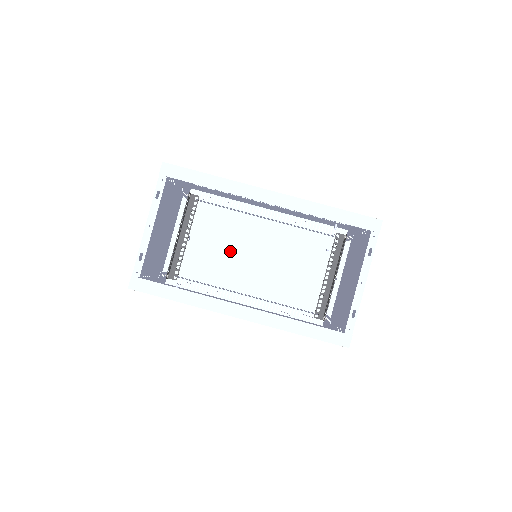
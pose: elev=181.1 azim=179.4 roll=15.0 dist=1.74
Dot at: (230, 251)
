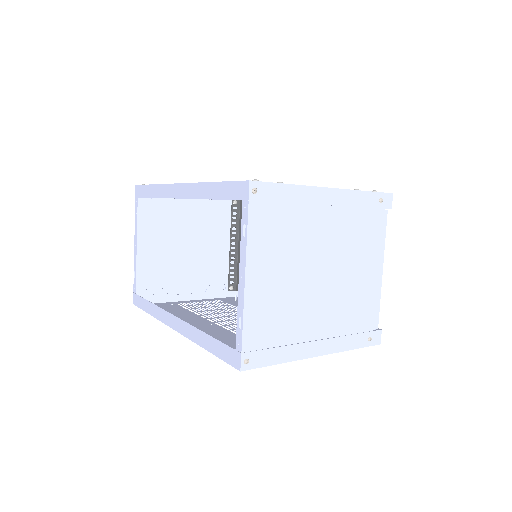
Dot at: occluded
